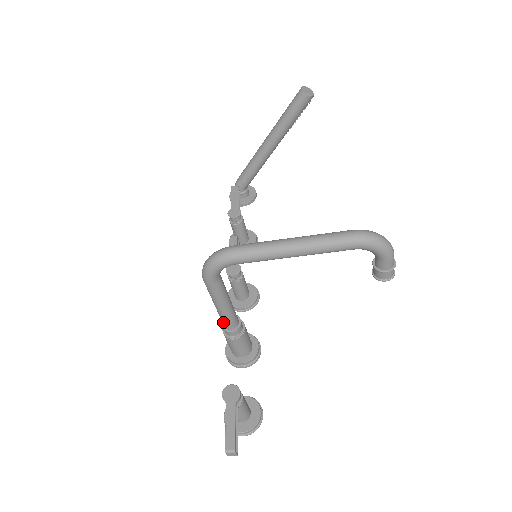
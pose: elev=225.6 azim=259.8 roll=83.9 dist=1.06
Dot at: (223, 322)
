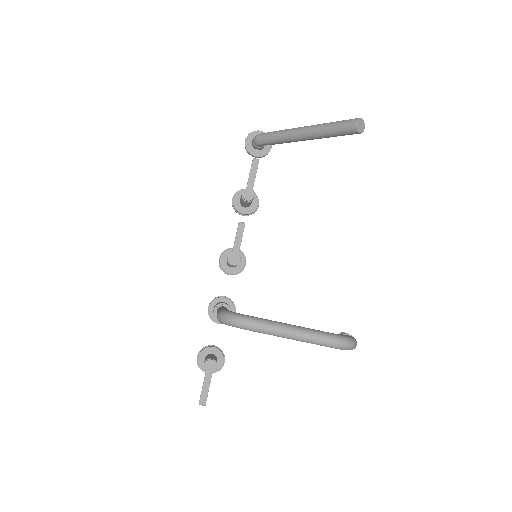
Dot at: occluded
